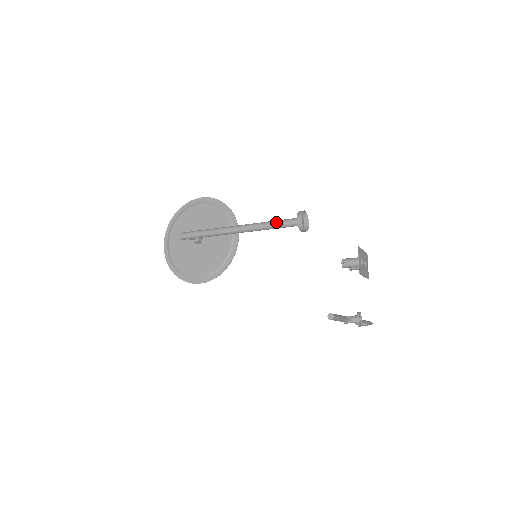
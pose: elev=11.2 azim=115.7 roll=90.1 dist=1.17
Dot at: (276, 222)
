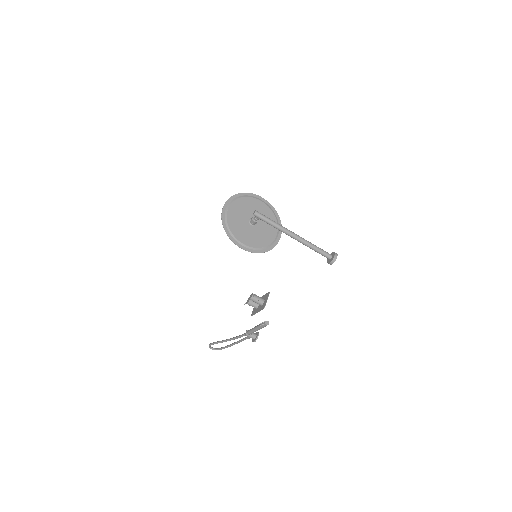
Dot at: (320, 248)
